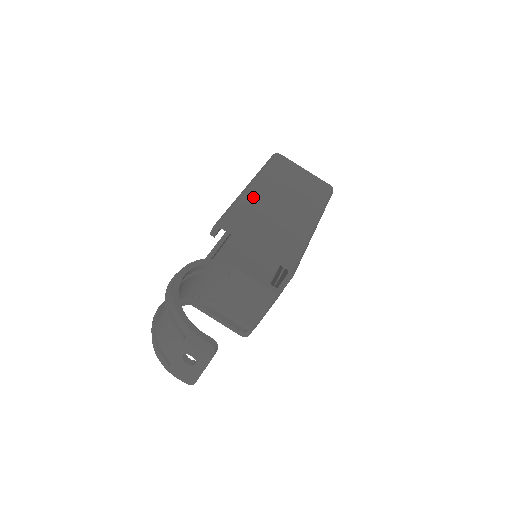
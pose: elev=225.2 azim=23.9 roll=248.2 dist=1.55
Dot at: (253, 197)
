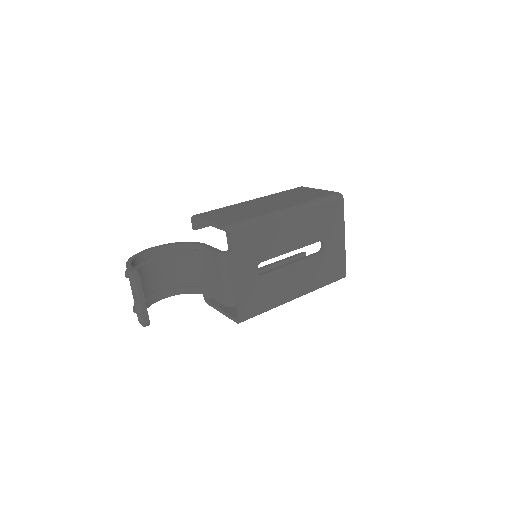
Dot at: (239, 204)
